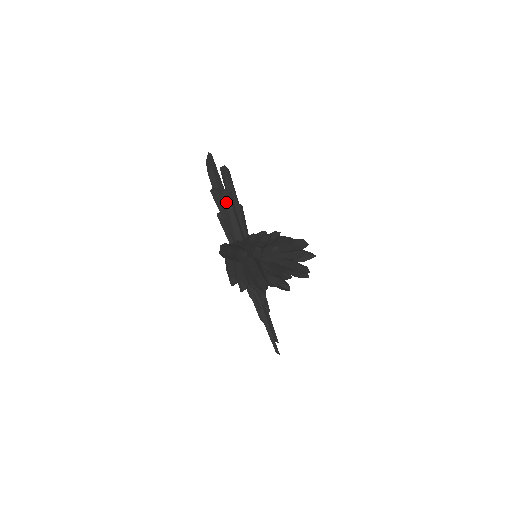
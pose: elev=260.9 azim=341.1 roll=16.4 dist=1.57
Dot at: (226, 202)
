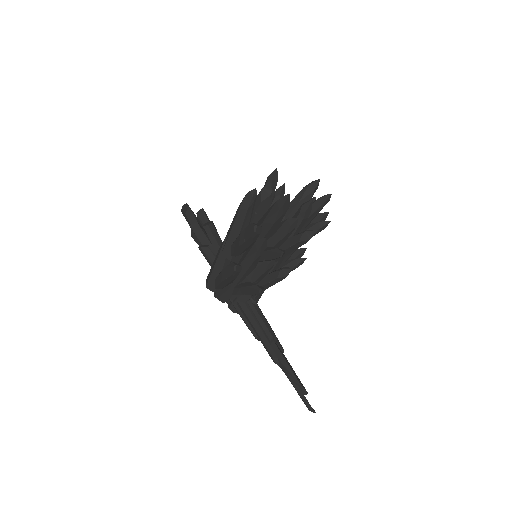
Dot at: (209, 226)
